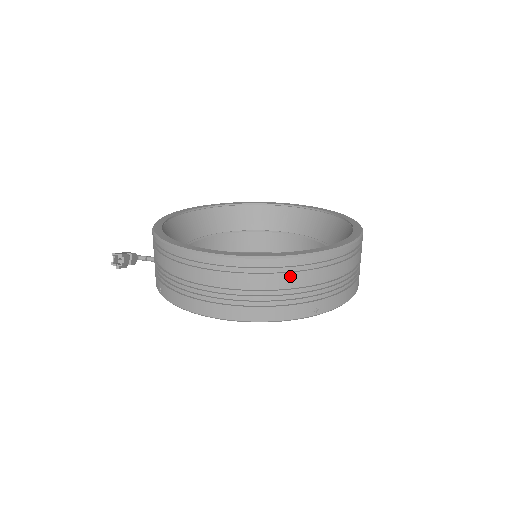
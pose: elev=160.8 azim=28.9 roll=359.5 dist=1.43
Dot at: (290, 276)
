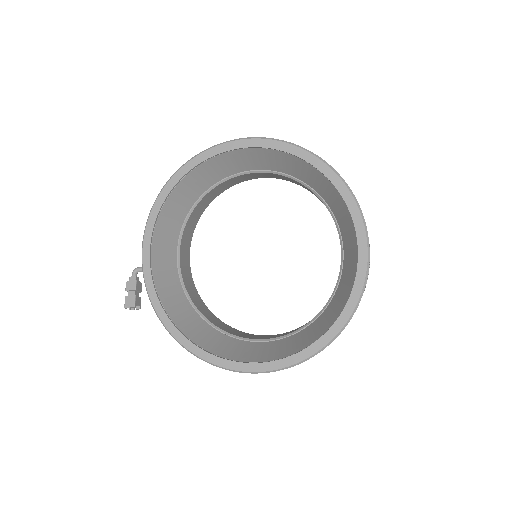
Dot at: occluded
